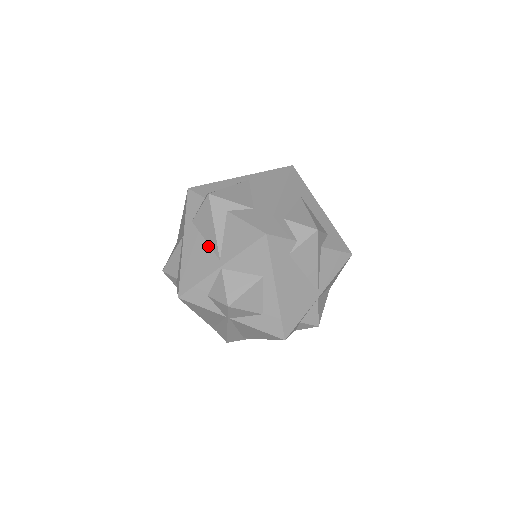
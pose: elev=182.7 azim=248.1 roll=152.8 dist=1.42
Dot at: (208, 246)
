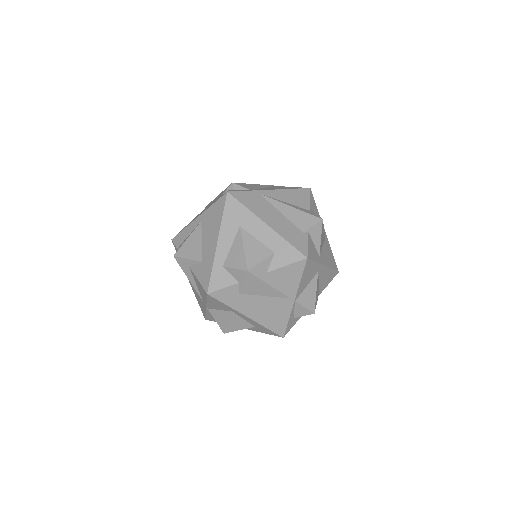
Dot at: occluded
